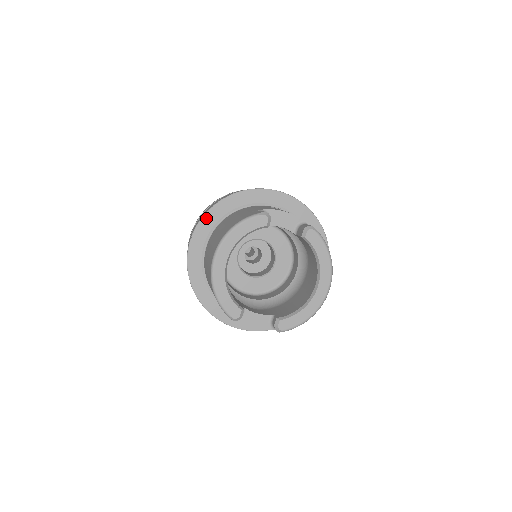
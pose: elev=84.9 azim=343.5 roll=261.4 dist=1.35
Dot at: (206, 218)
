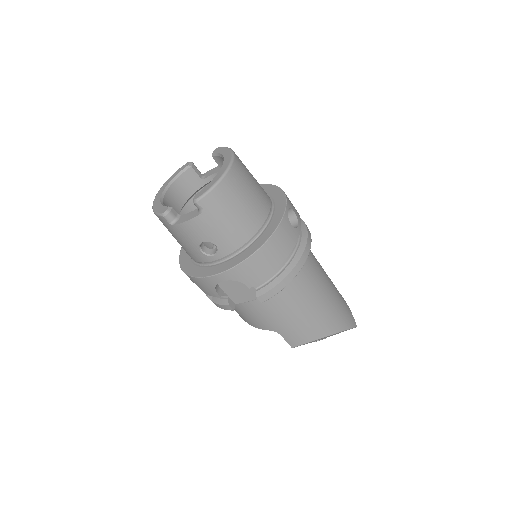
Dot at: occluded
